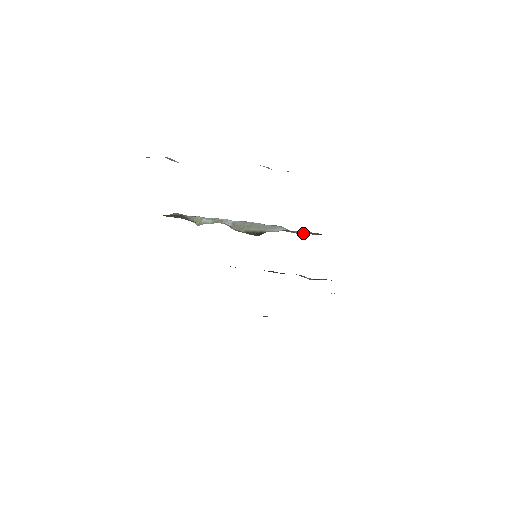
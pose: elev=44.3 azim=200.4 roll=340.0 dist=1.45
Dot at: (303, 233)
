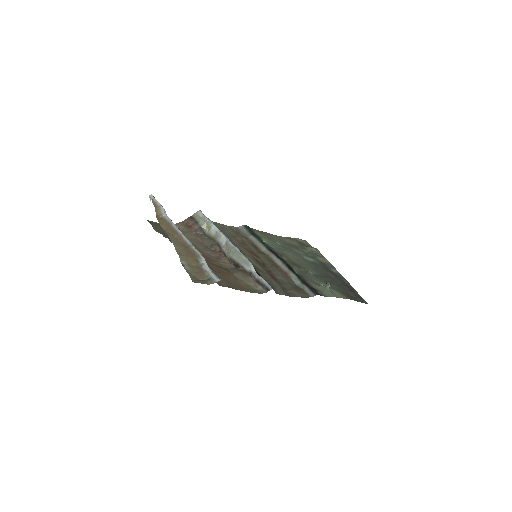
Dot at: (259, 282)
